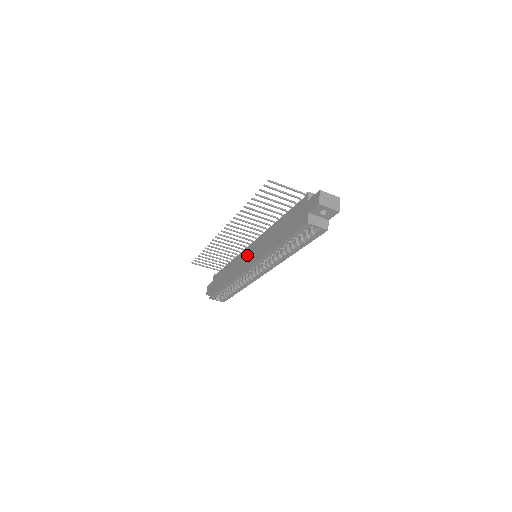
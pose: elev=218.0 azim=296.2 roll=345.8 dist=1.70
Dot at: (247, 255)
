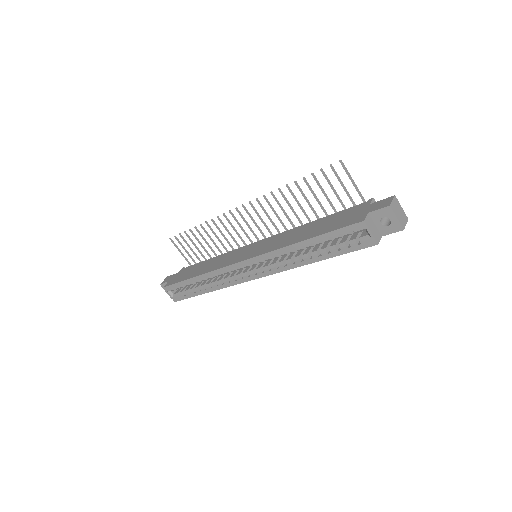
Dot at: (247, 250)
